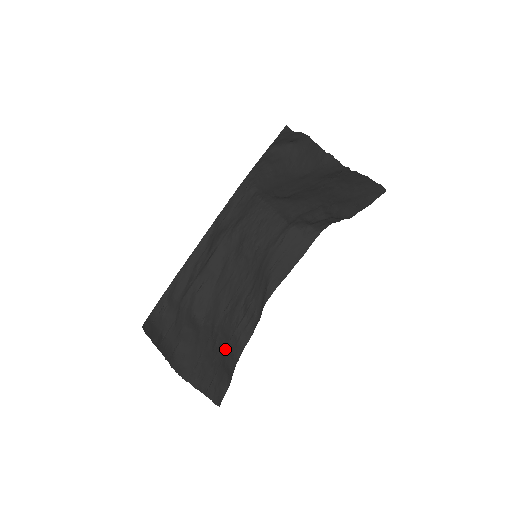
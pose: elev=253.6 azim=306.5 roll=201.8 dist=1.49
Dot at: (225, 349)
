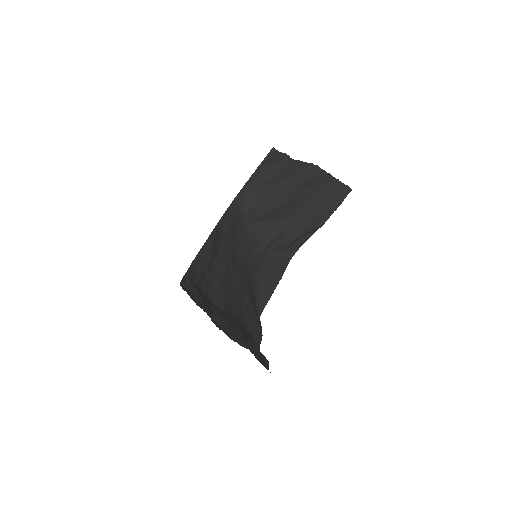
Dot at: occluded
